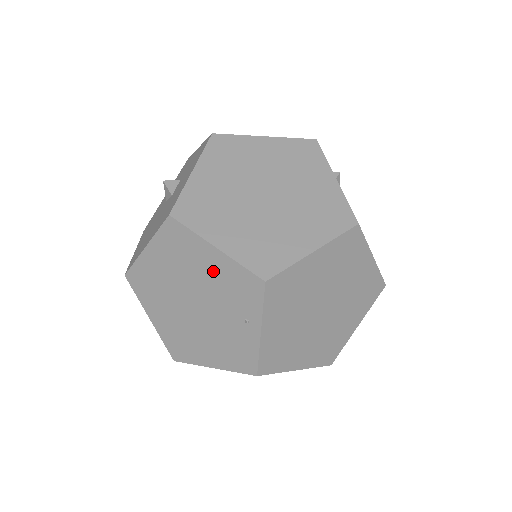
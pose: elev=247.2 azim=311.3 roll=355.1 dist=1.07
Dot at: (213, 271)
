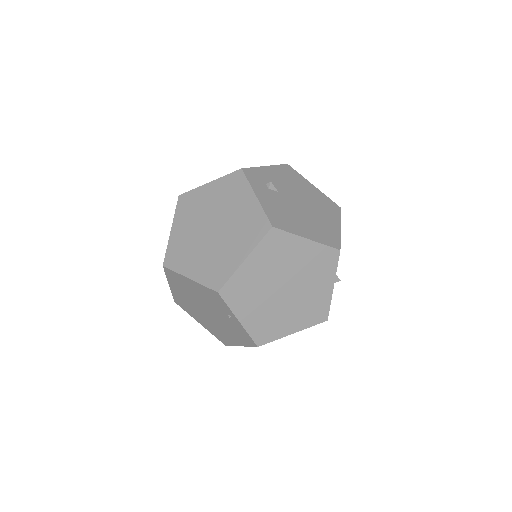
Dot at: (198, 291)
